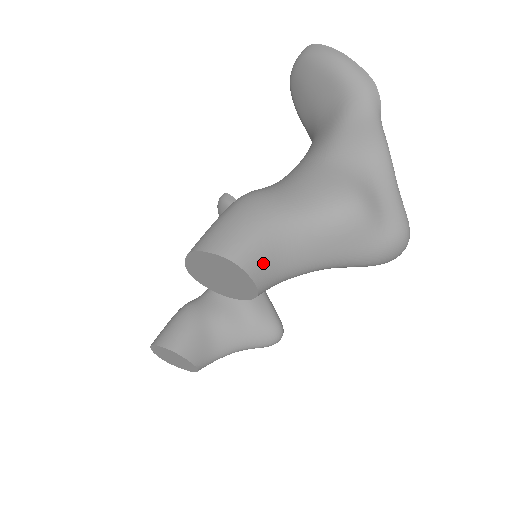
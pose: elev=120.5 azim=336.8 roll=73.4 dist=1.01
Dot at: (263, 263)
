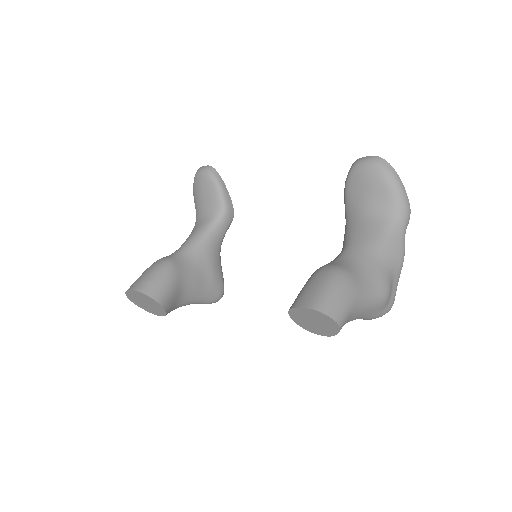
Dot at: (344, 324)
